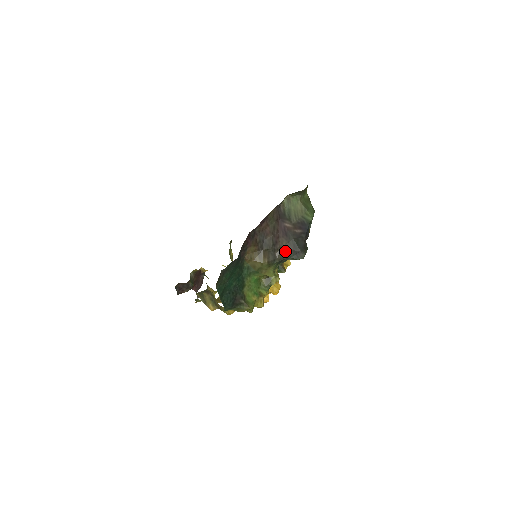
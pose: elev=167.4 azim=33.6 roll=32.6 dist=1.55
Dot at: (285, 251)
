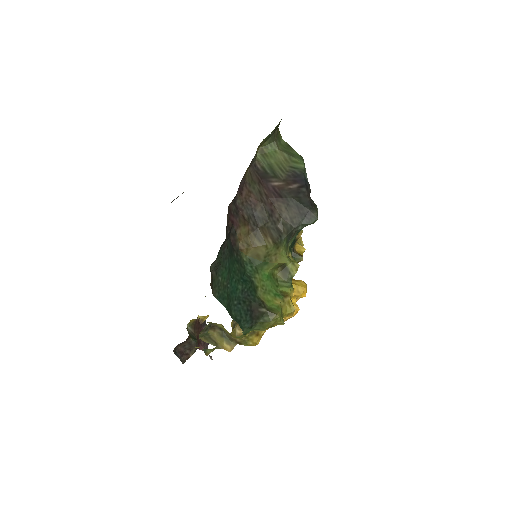
Dot at: (289, 219)
